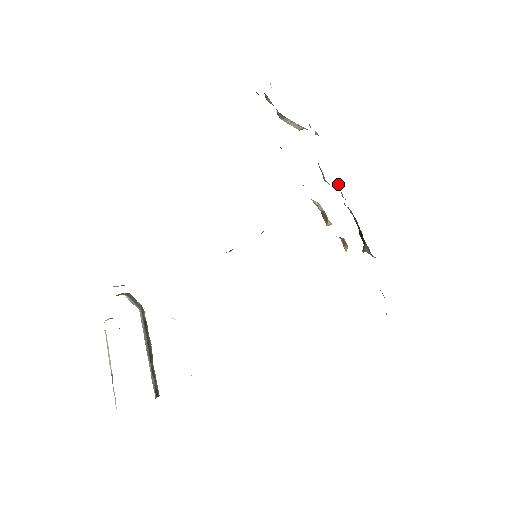
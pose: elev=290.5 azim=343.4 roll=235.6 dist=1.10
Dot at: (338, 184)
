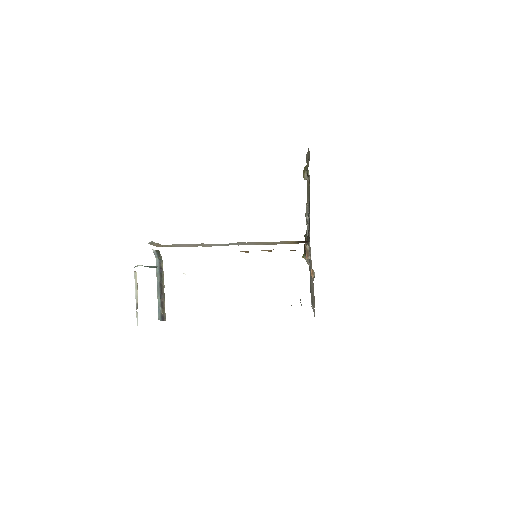
Dot at: occluded
